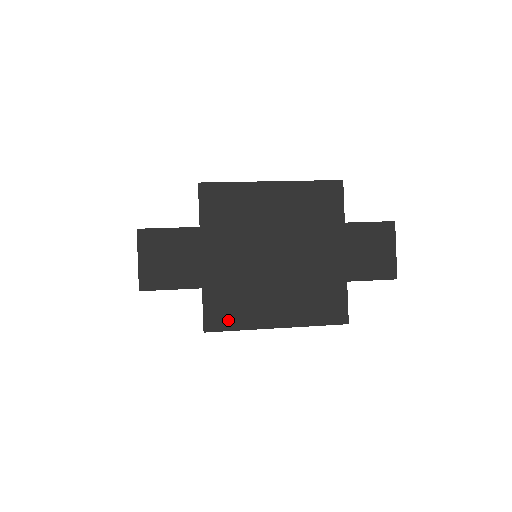
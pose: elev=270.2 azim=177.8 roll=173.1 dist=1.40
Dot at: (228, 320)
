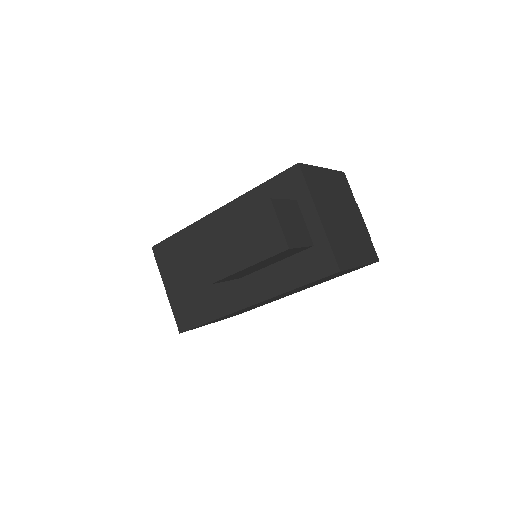
Dot at: (345, 261)
